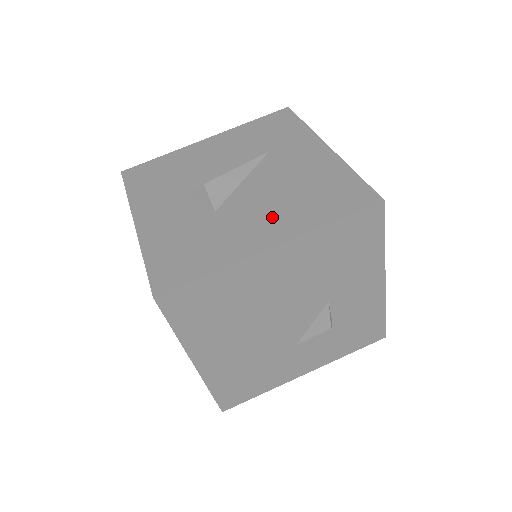
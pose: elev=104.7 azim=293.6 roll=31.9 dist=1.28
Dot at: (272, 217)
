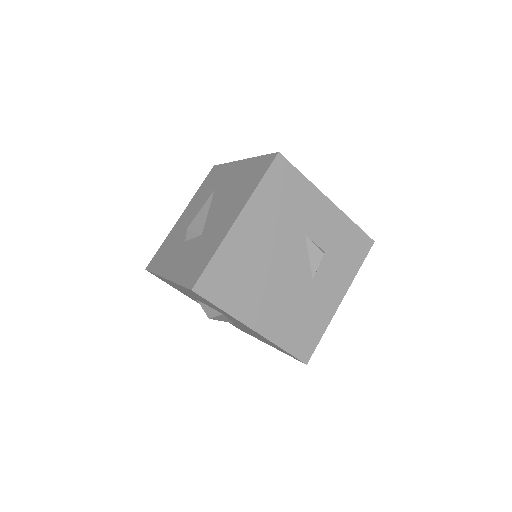
Dot at: (230, 209)
